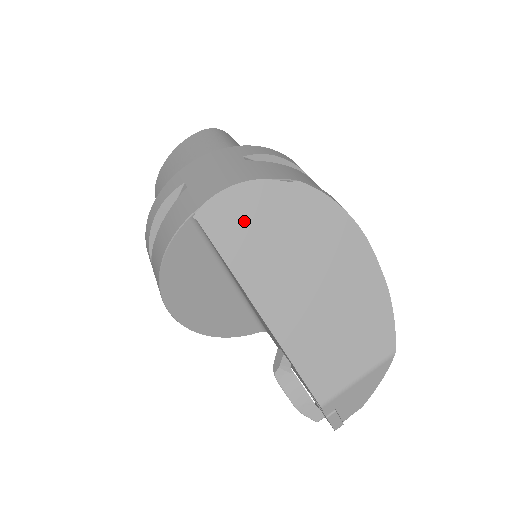
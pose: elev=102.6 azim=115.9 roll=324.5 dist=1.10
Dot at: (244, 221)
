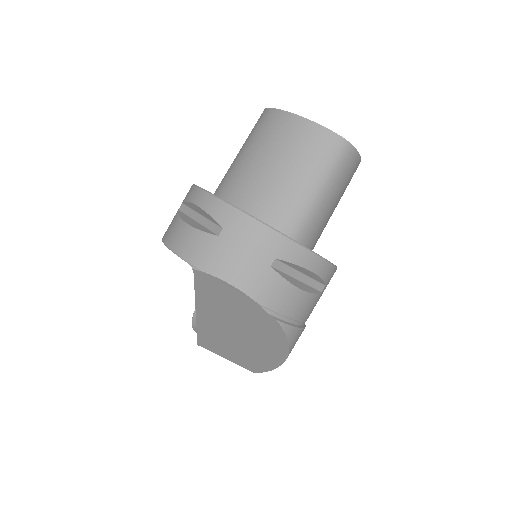
Dot at: (223, 296)
